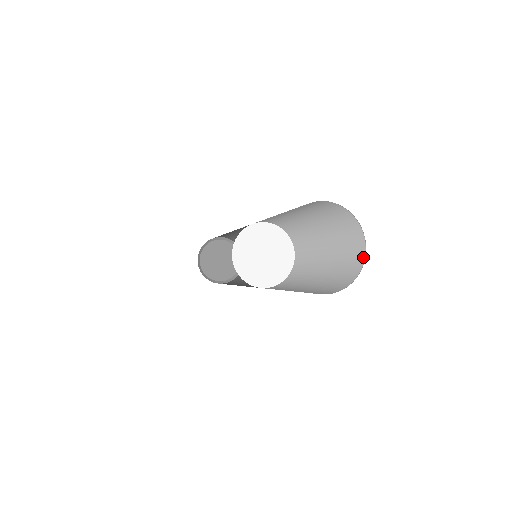
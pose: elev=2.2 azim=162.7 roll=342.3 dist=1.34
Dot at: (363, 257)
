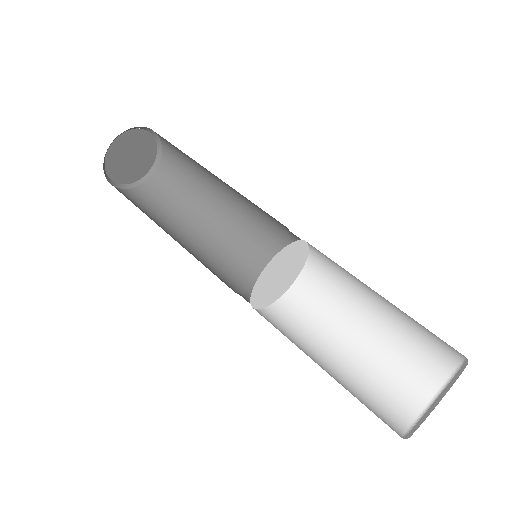
Dot at: (461, 358)
